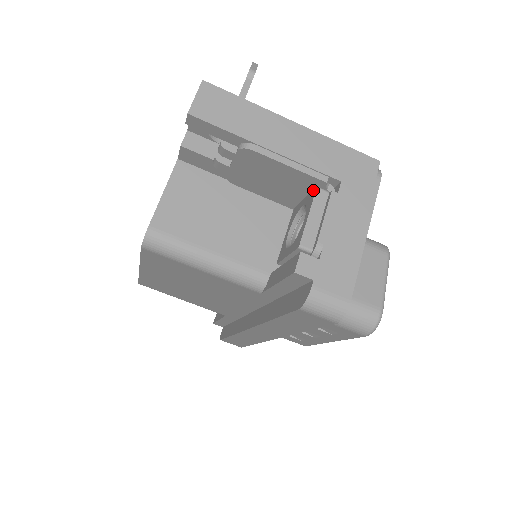
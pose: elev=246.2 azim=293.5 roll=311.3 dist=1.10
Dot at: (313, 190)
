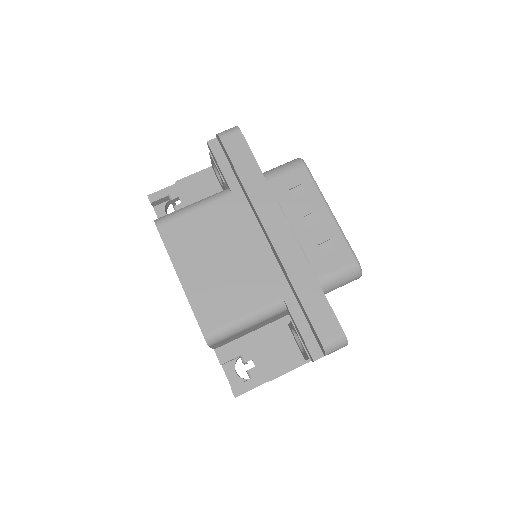
Dot at: (214, 171)
